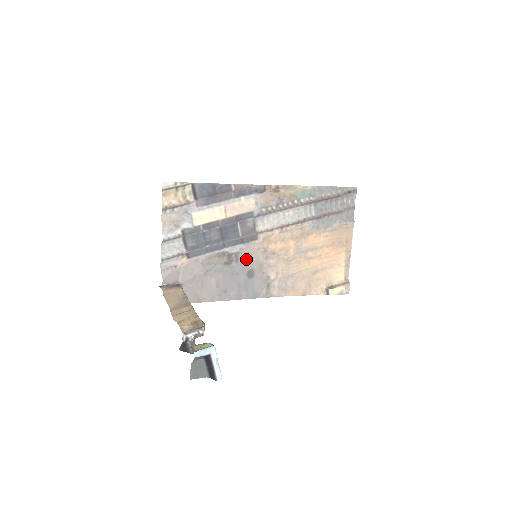
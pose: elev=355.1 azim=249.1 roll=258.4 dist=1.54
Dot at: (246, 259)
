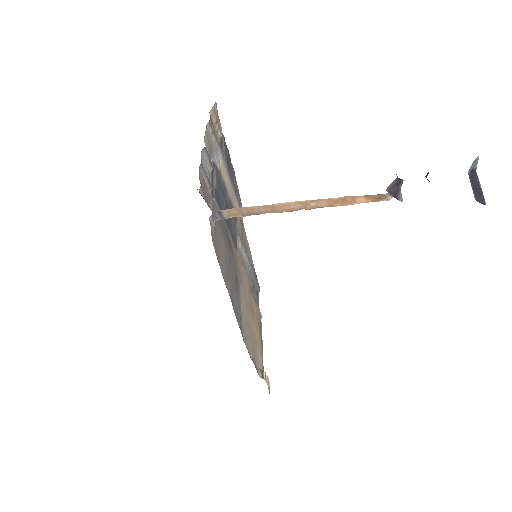
Dot at: (234, 261)
